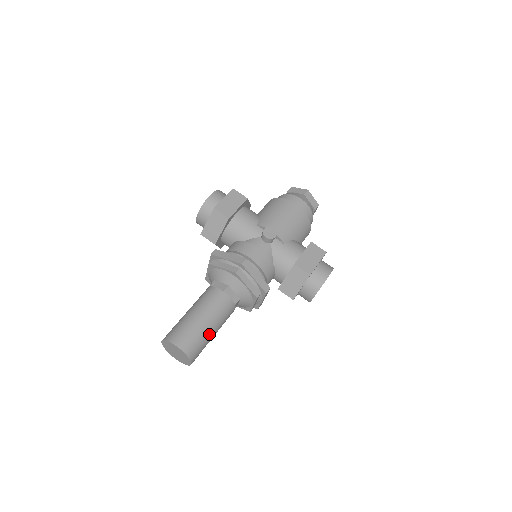
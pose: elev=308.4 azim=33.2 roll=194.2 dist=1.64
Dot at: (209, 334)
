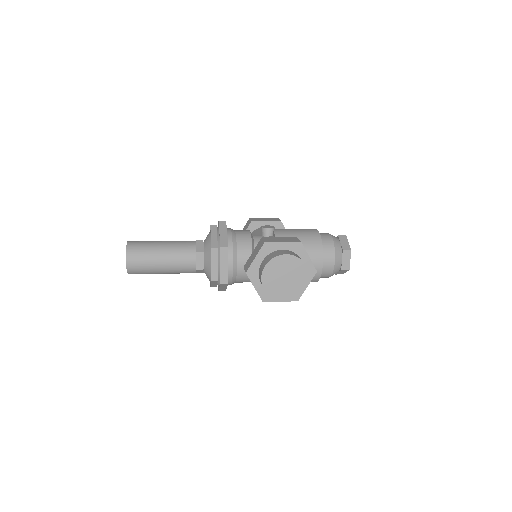
Dot at: (156, 252)
